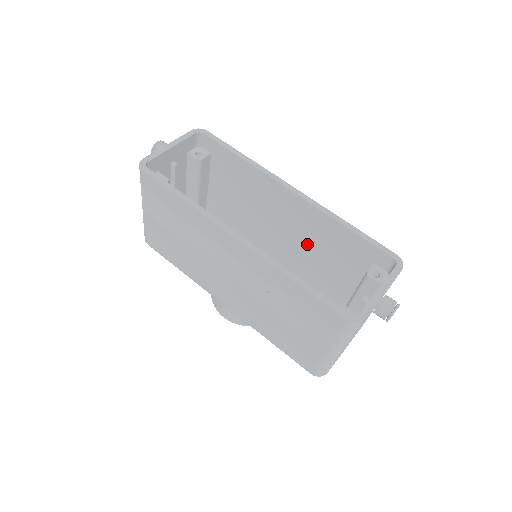
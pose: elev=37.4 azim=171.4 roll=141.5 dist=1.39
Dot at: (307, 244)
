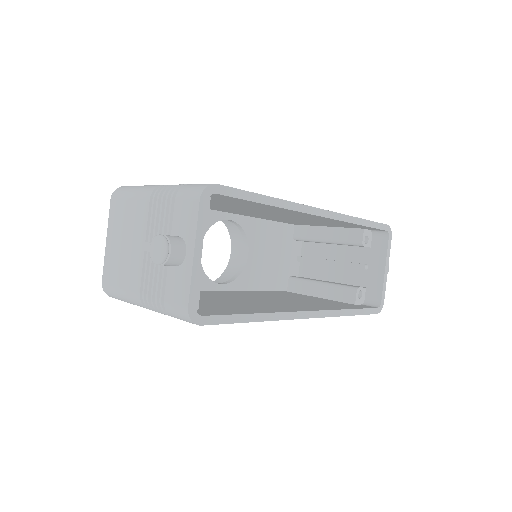
Dot at: (297, 219)
